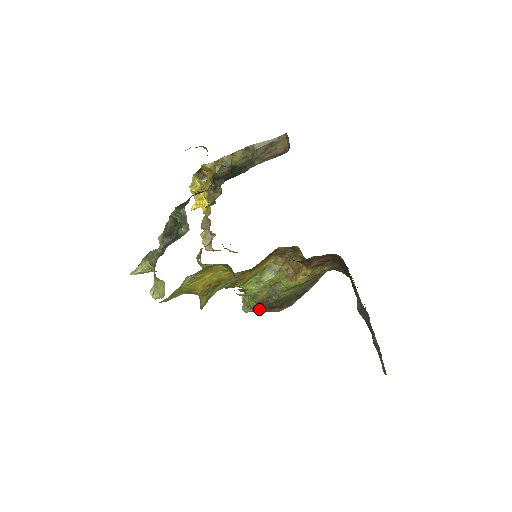
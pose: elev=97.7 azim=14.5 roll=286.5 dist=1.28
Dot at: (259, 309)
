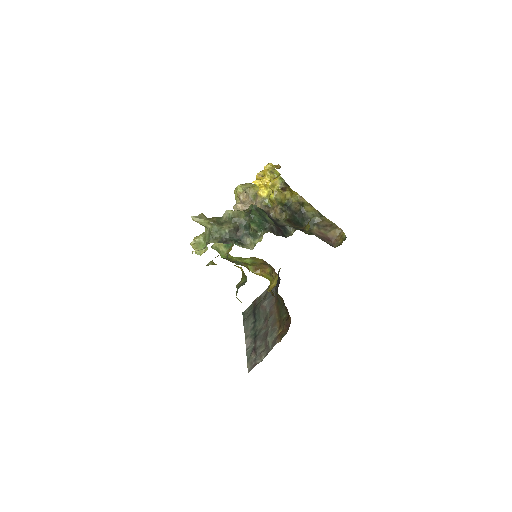
Dot at: occluded
